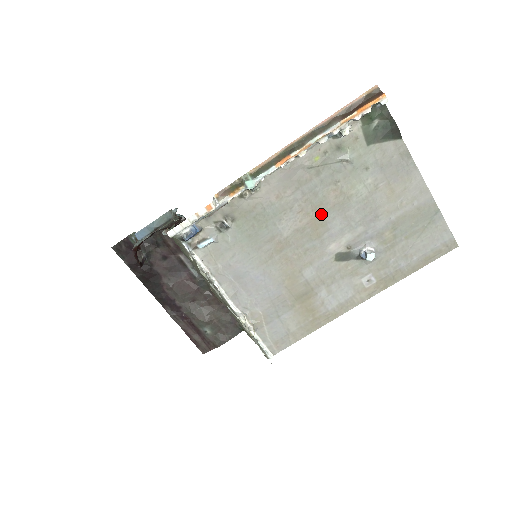
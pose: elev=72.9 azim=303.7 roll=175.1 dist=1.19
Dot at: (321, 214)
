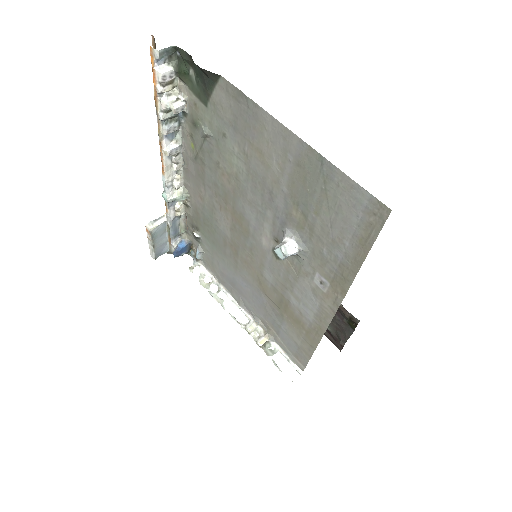
Dot at: (233, 206)
